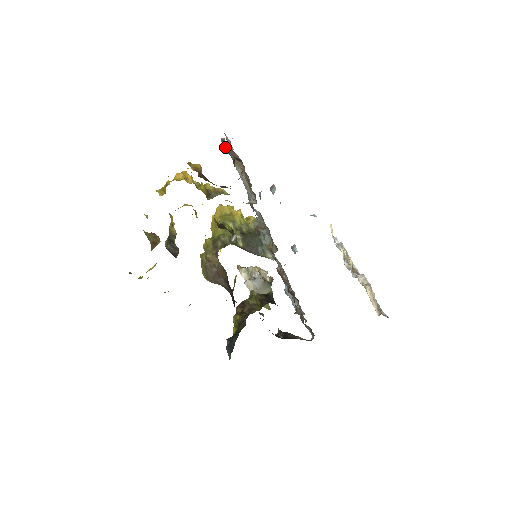
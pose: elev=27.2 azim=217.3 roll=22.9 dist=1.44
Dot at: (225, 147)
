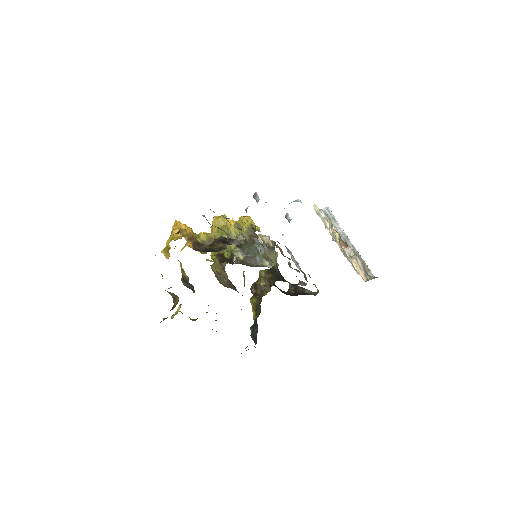
Dot at: occluded
